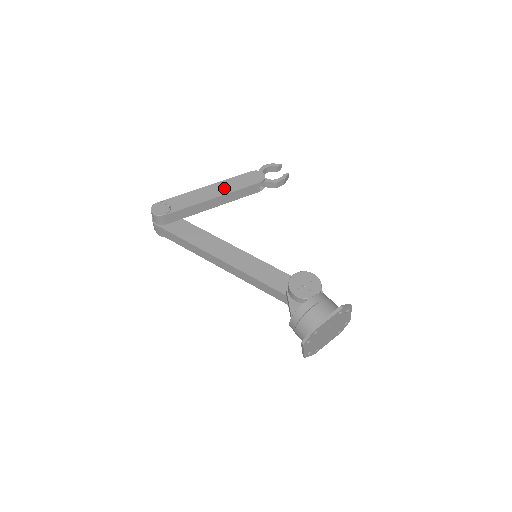
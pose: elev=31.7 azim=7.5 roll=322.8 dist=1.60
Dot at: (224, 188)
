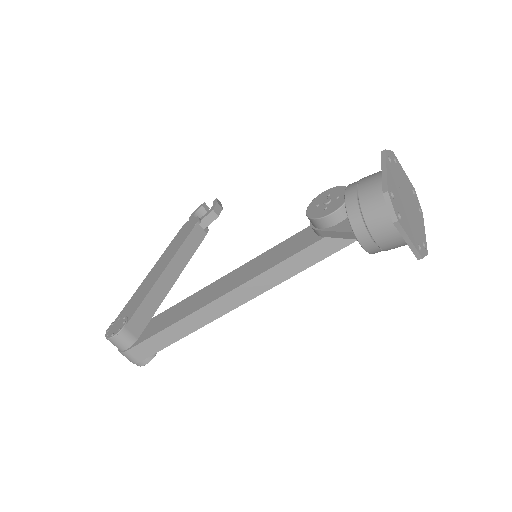
Dot at: (167, 256)
